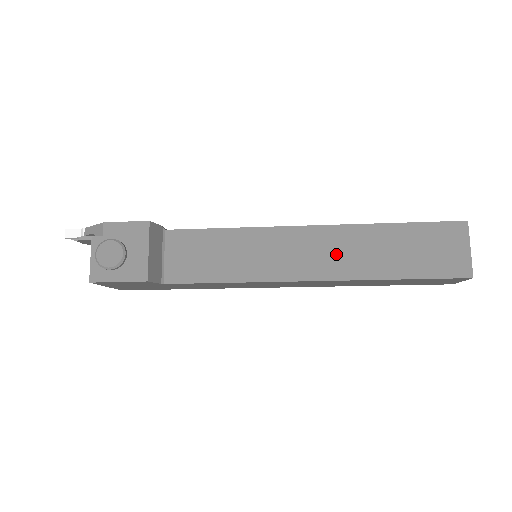
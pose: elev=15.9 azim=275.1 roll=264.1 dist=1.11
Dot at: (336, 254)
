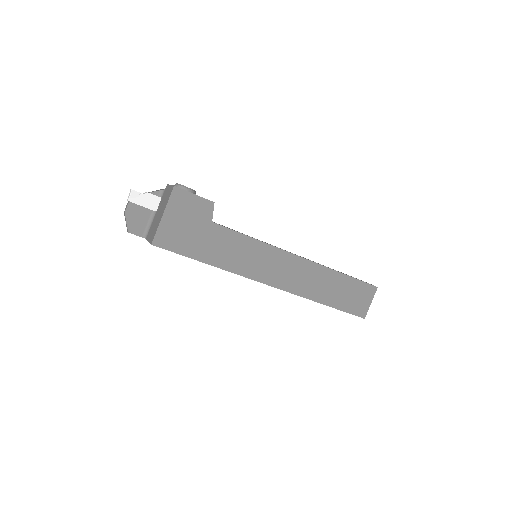
Dot at: occluded
